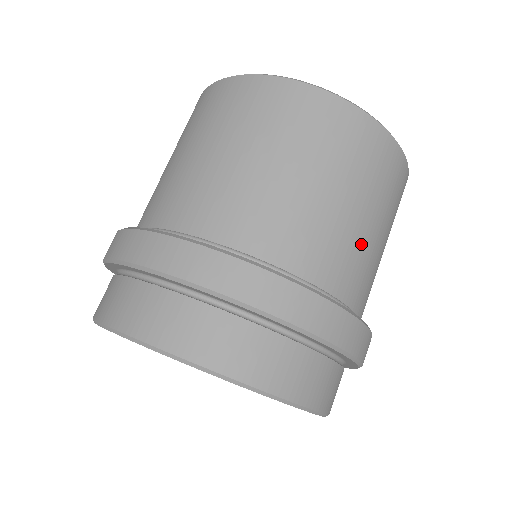
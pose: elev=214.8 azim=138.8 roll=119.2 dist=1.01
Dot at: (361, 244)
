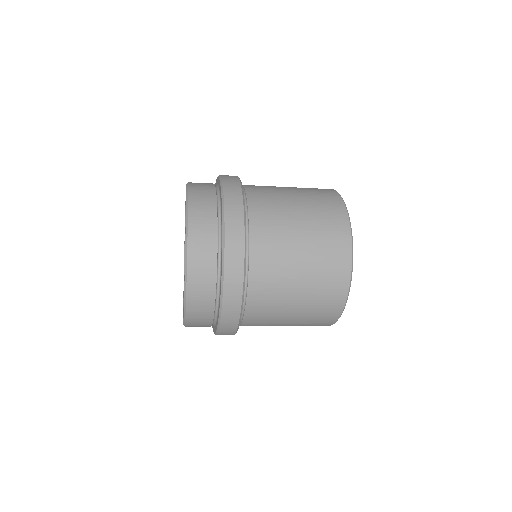
Dot at: occluded
